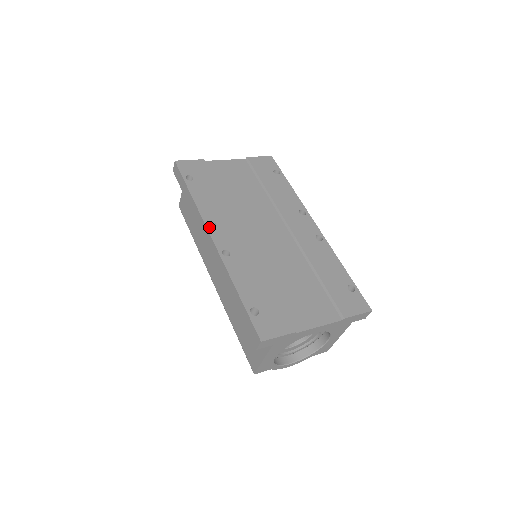
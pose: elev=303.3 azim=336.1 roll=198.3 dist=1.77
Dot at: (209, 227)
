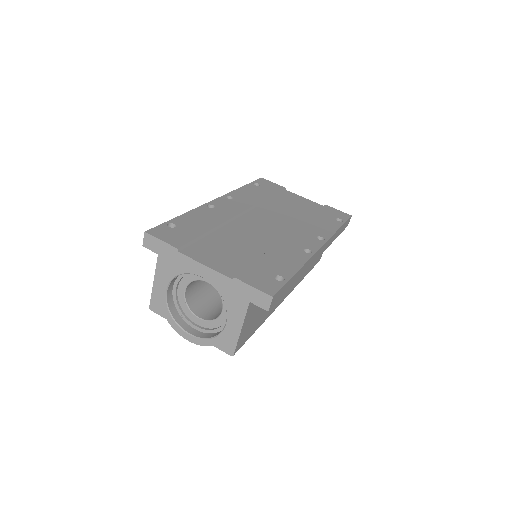
Dot at: (224, 197)
